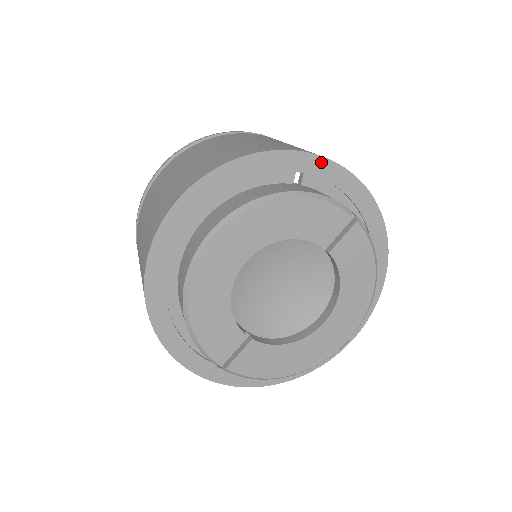
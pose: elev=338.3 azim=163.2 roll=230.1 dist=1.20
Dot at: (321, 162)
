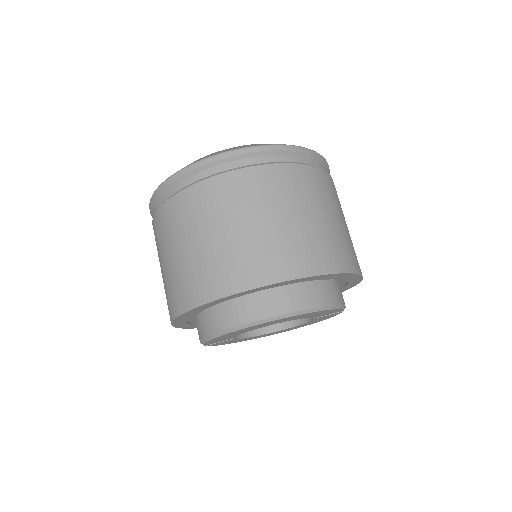
Dot at: (355, 276)
